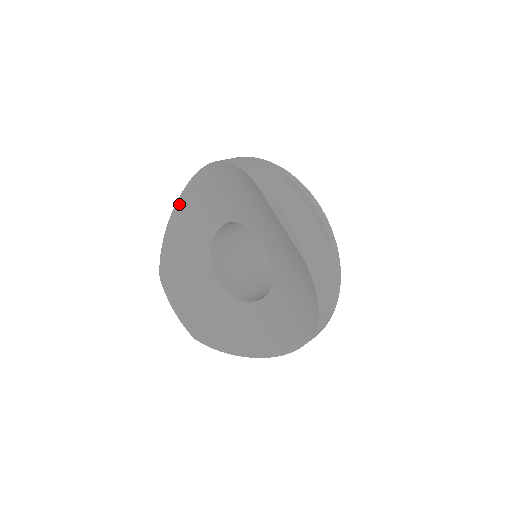
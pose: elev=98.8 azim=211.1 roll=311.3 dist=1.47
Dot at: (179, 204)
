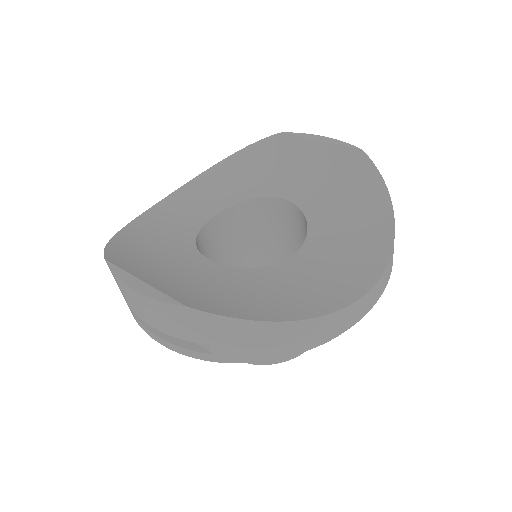
Dot at: (140, 218)
